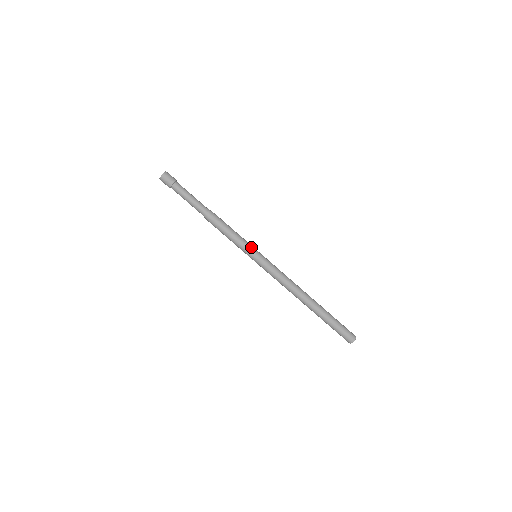
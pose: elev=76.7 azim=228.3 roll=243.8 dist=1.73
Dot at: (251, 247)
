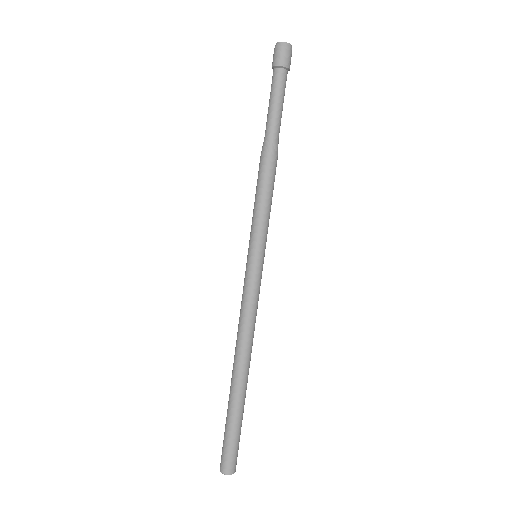
Dot at: (263, 240)
